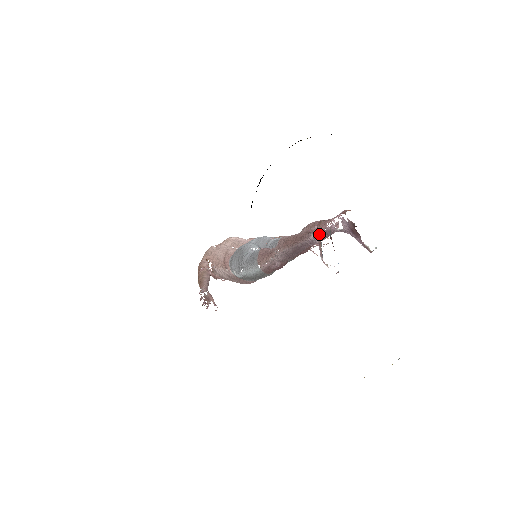
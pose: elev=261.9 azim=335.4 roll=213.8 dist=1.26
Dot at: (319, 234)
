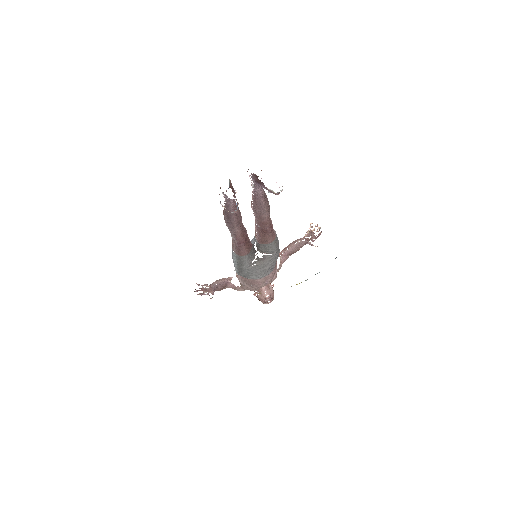
Dot at: (220, 187)
